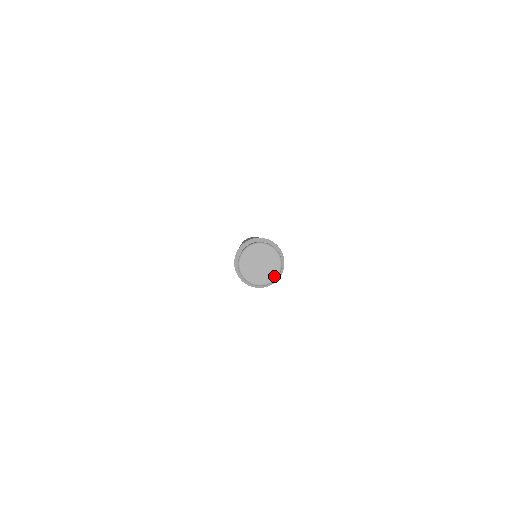
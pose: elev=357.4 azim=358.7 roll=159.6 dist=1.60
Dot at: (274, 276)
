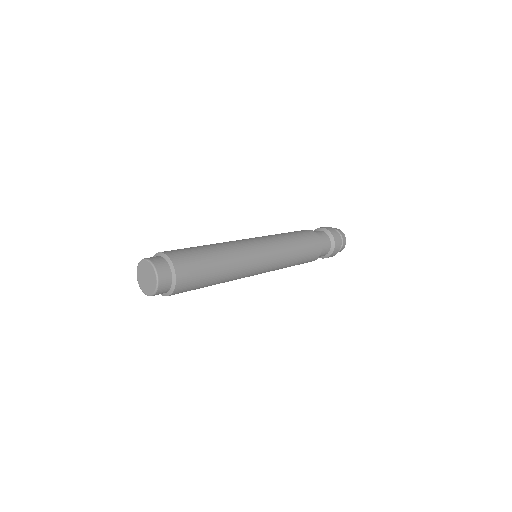
Dot at: (154, 289)
